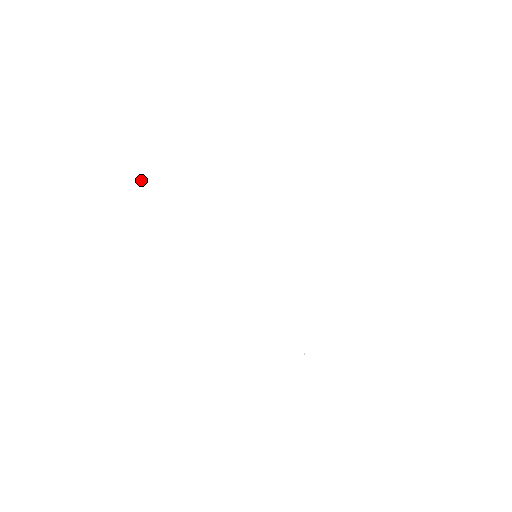
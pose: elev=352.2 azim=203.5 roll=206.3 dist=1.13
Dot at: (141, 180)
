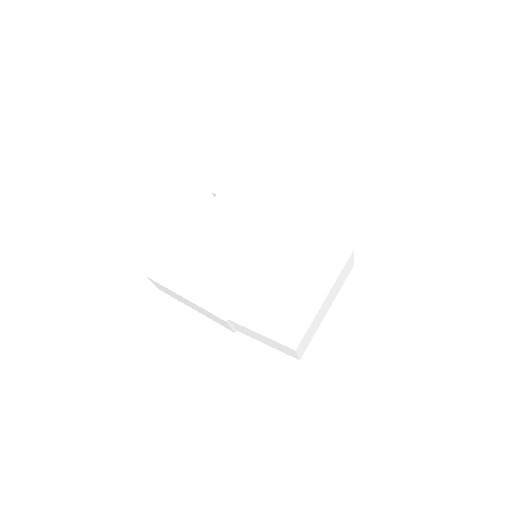
Dot at: (241, 172)
